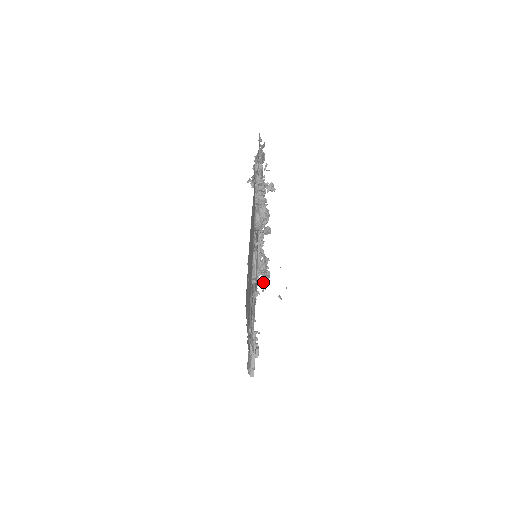
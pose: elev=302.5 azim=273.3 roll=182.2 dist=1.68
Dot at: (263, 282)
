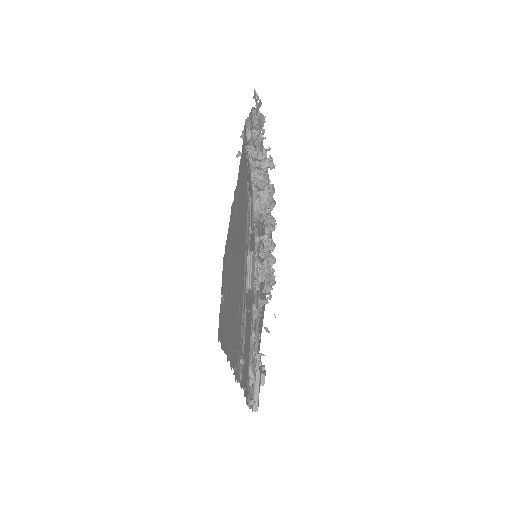
Dot at: (265, 291)
